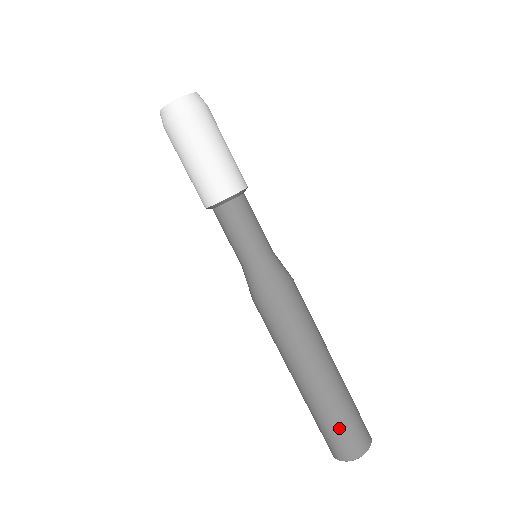
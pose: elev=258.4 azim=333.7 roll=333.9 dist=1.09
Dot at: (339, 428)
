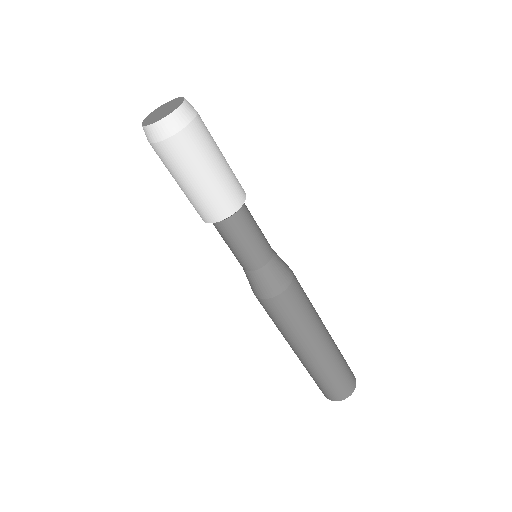
Dot at: (322, 383)
